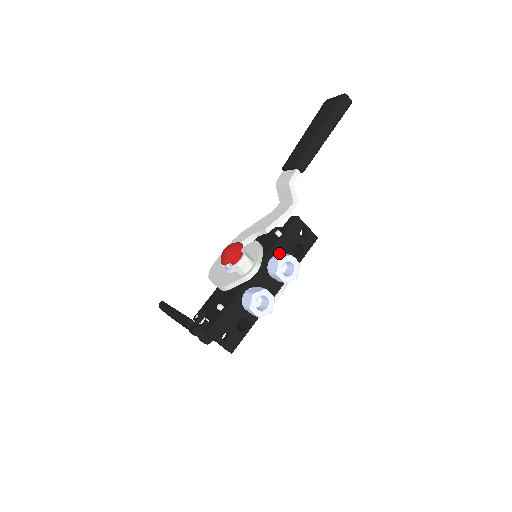
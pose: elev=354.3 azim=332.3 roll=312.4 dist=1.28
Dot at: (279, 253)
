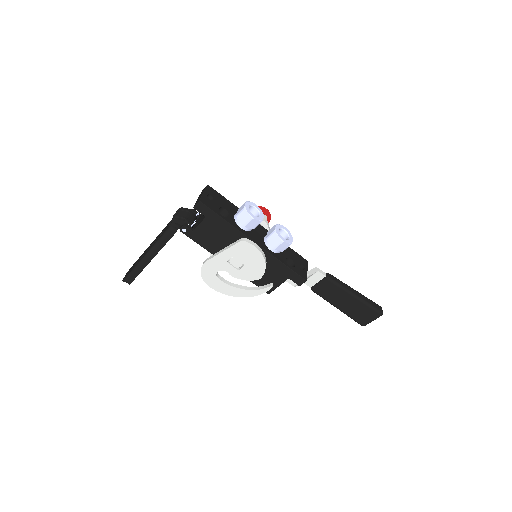
Dot at: occluded
